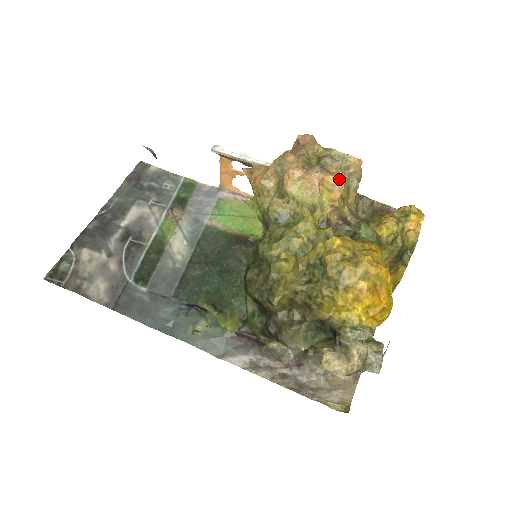
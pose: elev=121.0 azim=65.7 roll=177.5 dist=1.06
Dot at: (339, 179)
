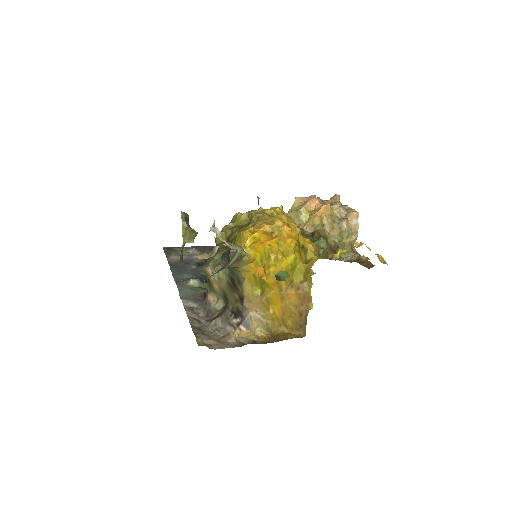
Dot at: (324, 205)
